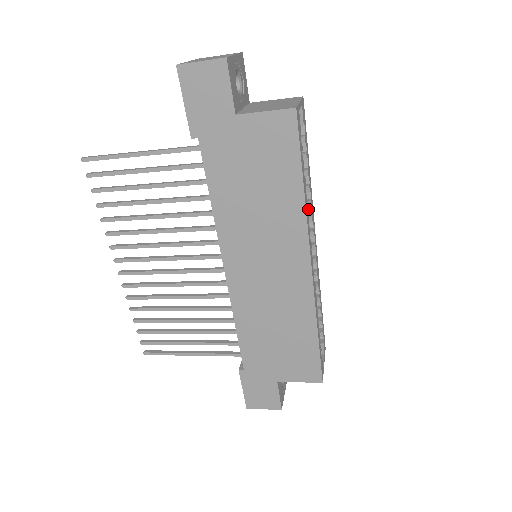
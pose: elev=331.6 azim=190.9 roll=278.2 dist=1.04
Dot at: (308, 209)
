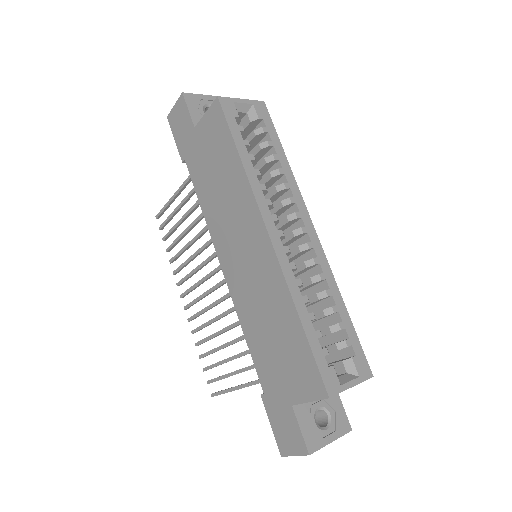
Dot at: (289, 194)
